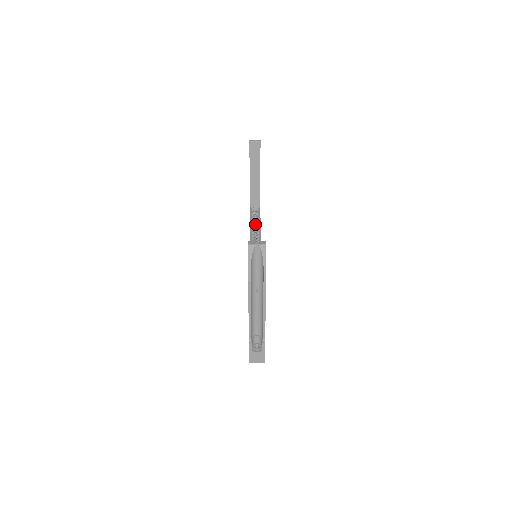
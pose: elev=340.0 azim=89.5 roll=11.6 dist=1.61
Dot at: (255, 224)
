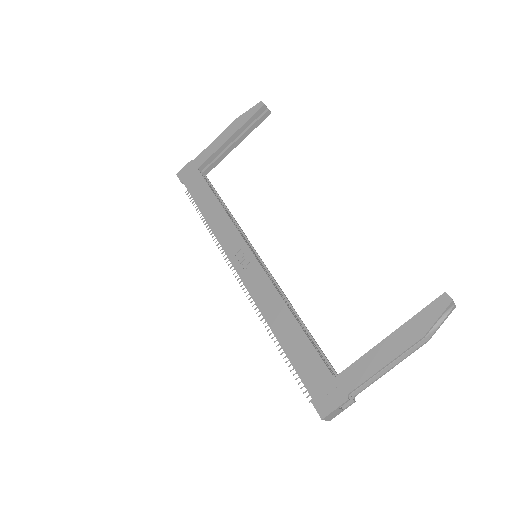
Dot at: occluded
